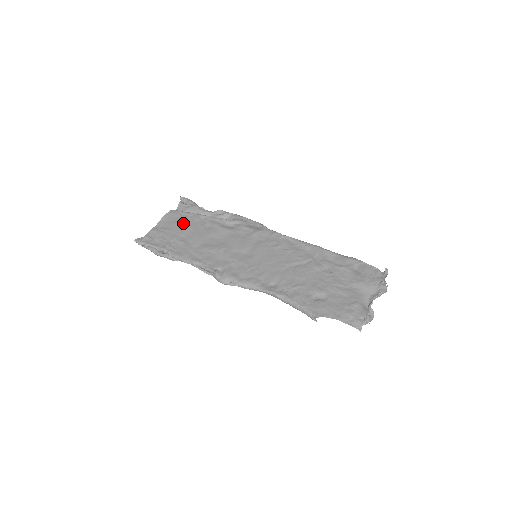
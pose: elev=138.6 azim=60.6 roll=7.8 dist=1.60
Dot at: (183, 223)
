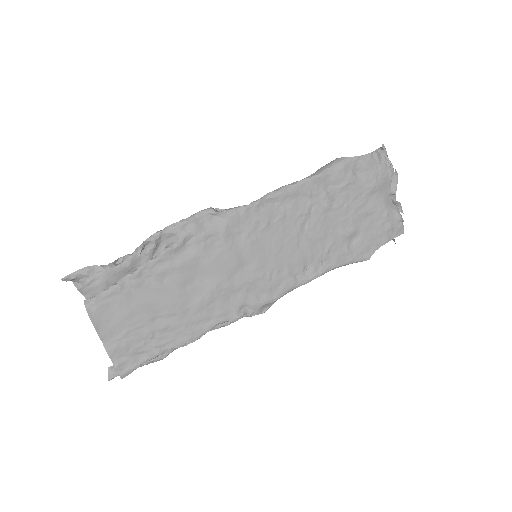
Dot at: (130, 307)
